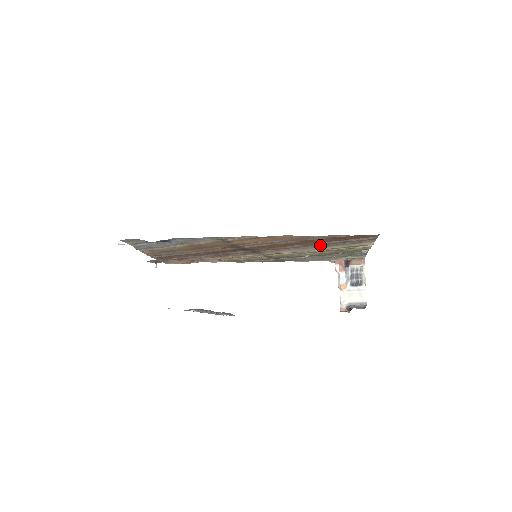
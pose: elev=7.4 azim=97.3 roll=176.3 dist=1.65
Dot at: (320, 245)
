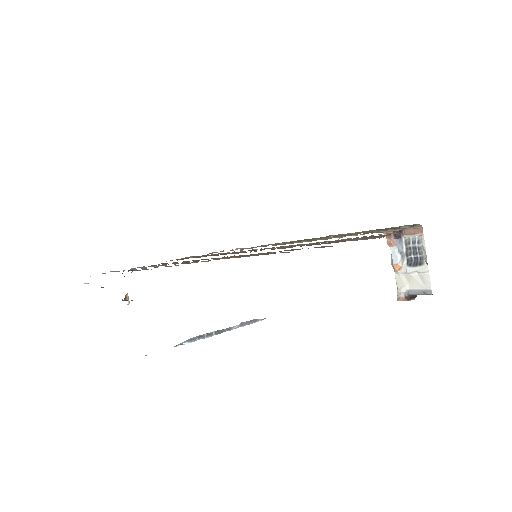
Dot at: occluded
